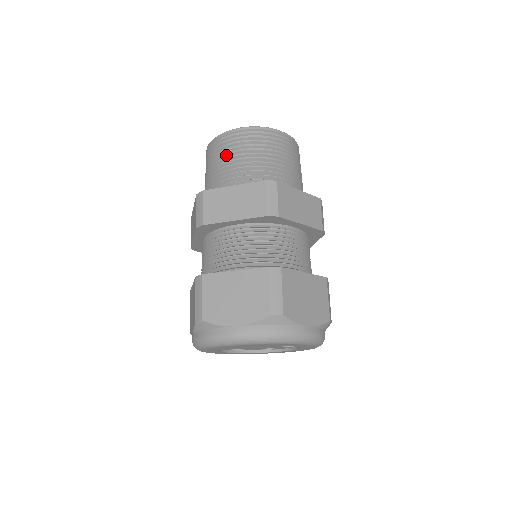
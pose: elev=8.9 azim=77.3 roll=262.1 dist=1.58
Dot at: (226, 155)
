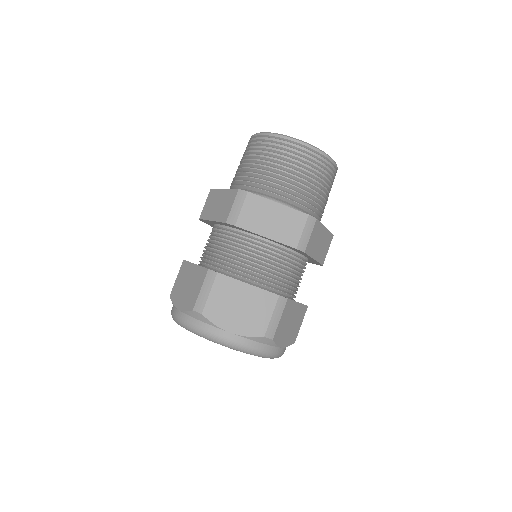
Dot at: (244, 158)
